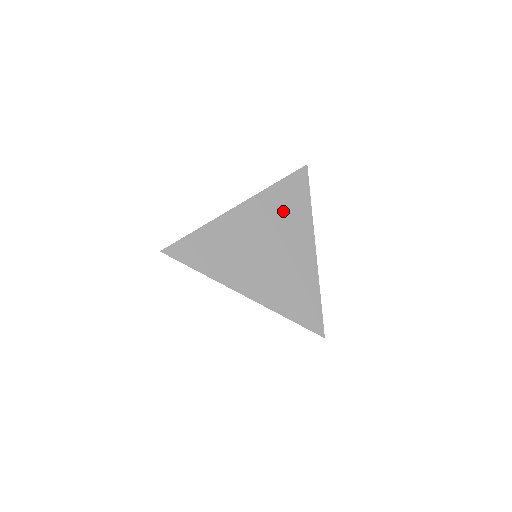
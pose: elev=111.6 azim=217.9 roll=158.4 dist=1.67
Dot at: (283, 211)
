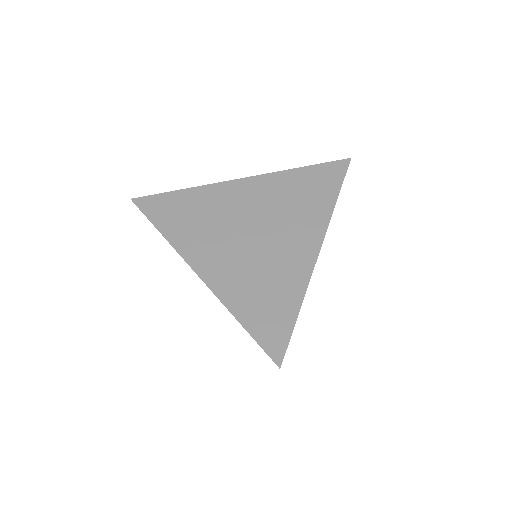
Dot at: (294, 198)
